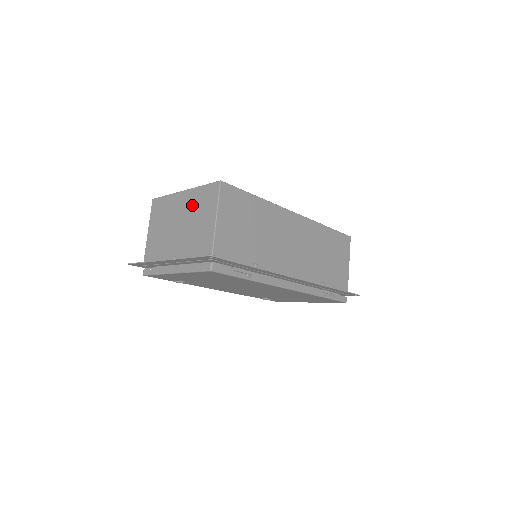
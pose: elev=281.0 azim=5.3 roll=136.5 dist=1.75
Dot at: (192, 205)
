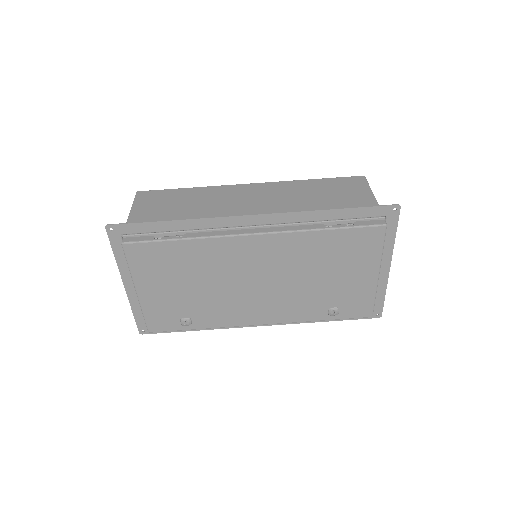
Dot at: occluded
